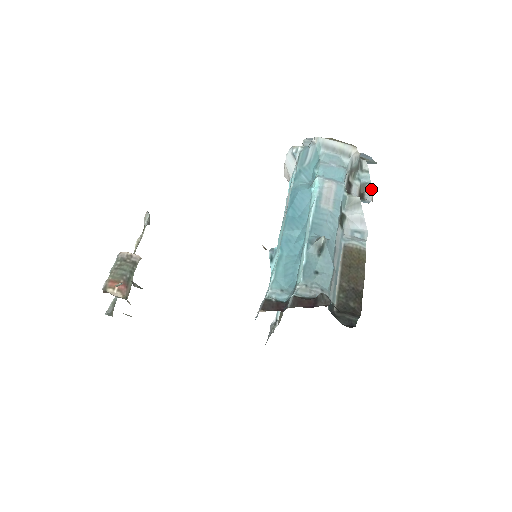
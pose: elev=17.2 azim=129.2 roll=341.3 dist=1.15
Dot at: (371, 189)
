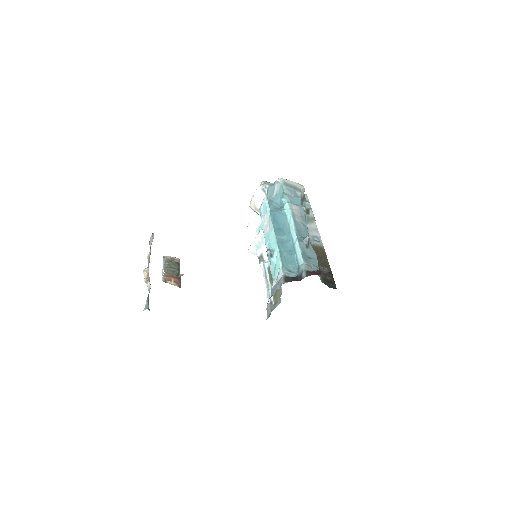
Dot at: occluded
